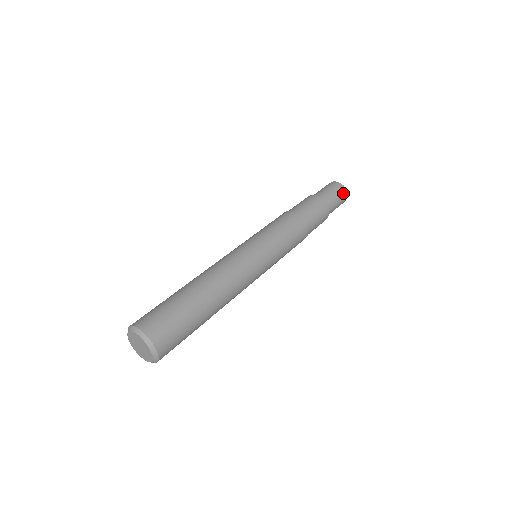
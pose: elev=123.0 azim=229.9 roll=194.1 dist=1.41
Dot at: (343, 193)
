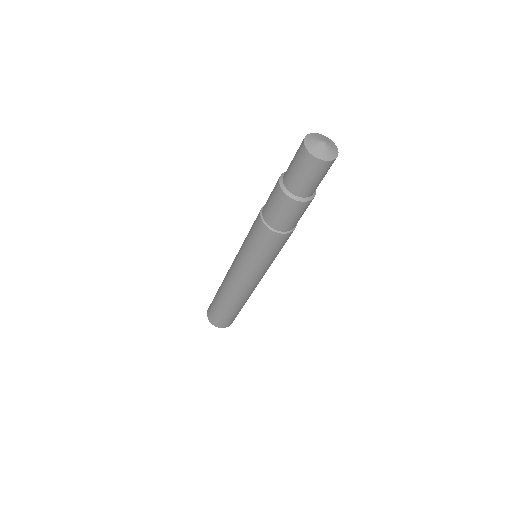
Dot at: (326, 168)
